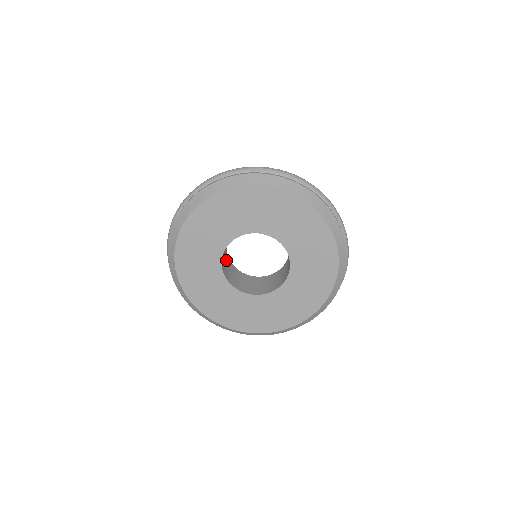
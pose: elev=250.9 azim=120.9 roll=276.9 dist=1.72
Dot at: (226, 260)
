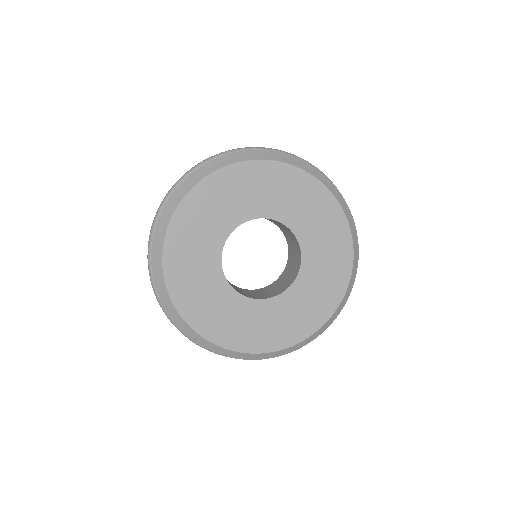
Dot at: occluded
